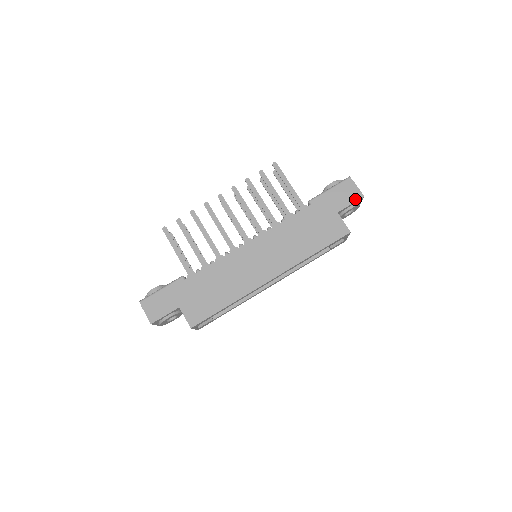
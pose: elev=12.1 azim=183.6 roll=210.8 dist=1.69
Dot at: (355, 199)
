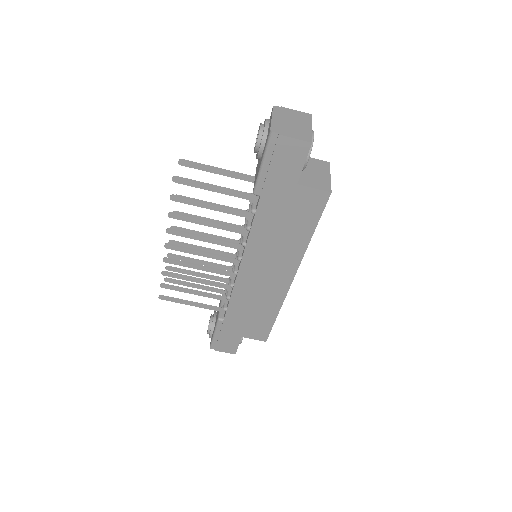
Dot at: (303, 155)
